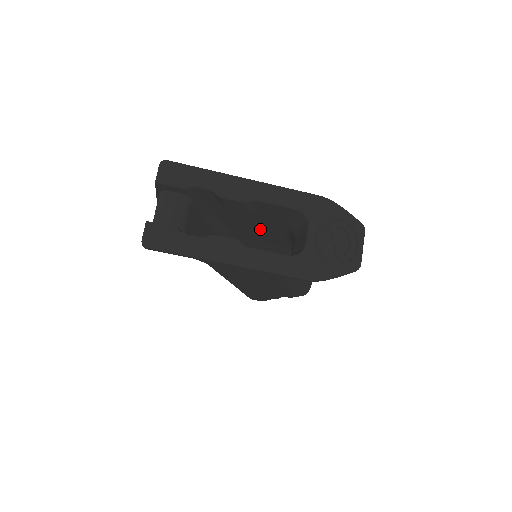
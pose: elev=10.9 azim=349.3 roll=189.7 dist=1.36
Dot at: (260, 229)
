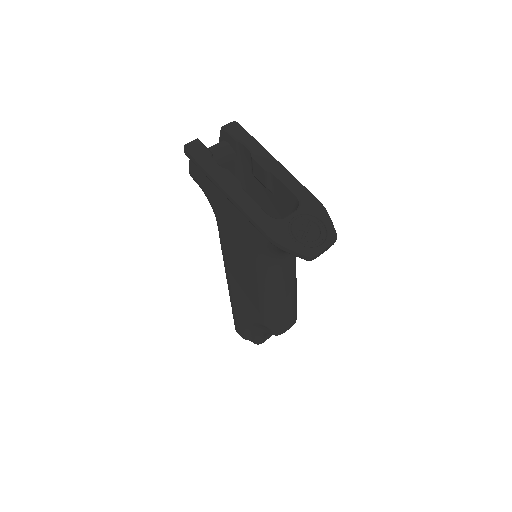
Dot at: occluded
